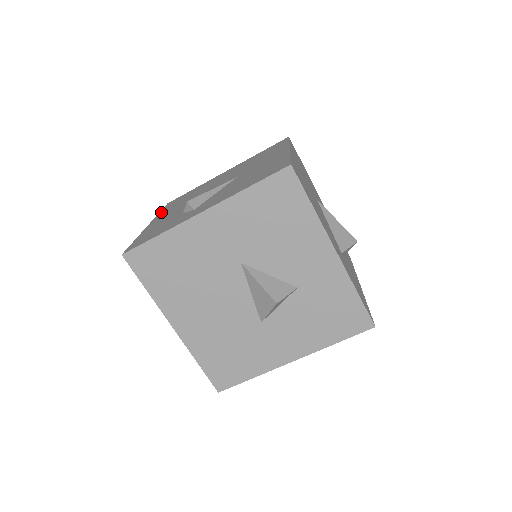
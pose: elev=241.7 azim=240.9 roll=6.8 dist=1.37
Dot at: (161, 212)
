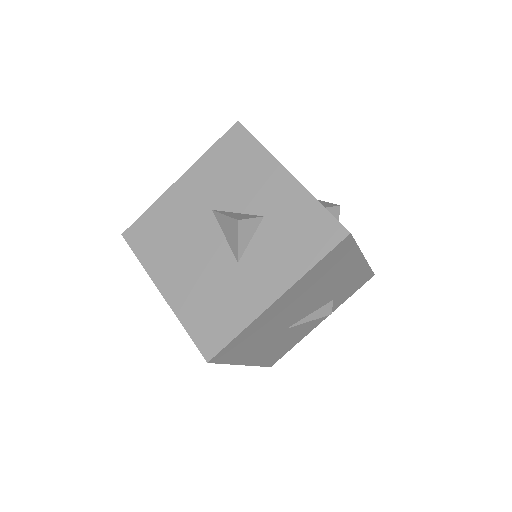
Dot at: occluded
